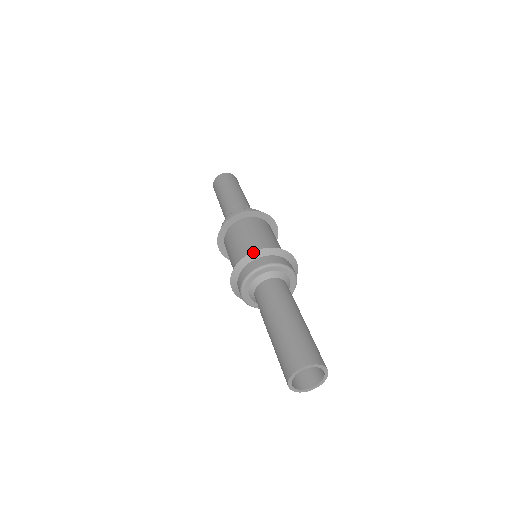
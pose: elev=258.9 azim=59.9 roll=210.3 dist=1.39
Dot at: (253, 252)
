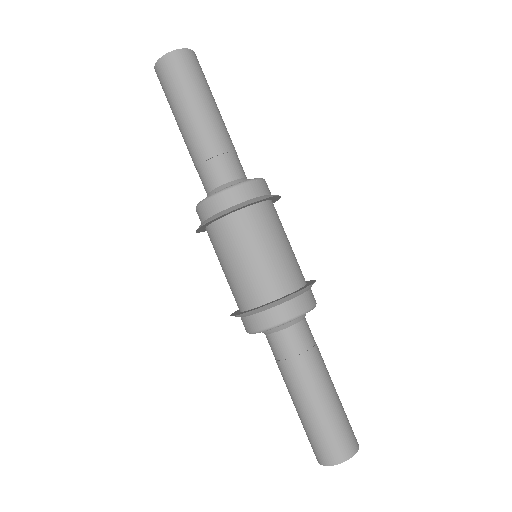
Dot at: (256, 309)
